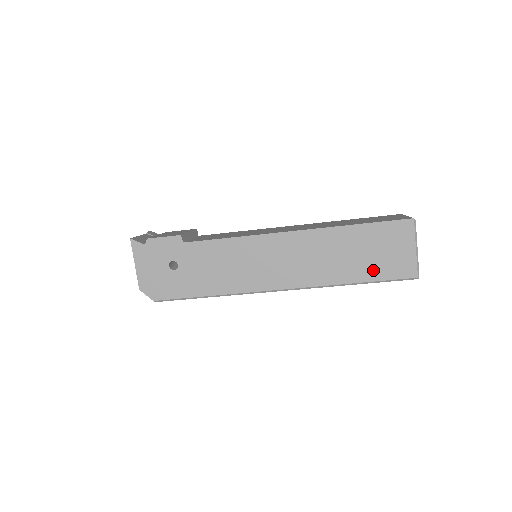
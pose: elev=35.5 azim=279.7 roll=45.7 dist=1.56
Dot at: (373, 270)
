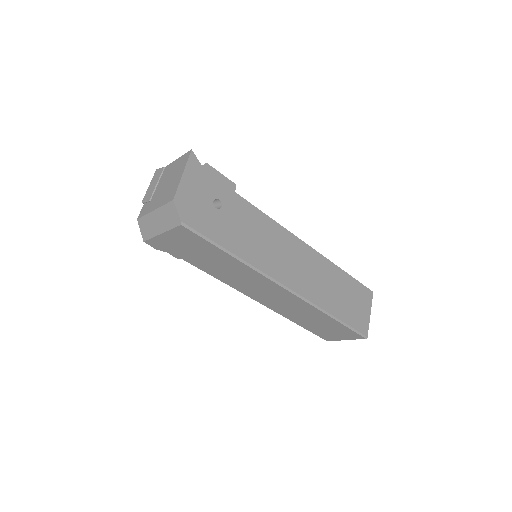
Dot at: (347, 314)
